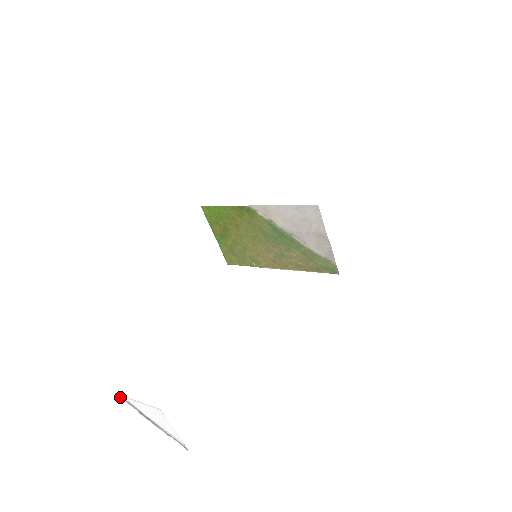
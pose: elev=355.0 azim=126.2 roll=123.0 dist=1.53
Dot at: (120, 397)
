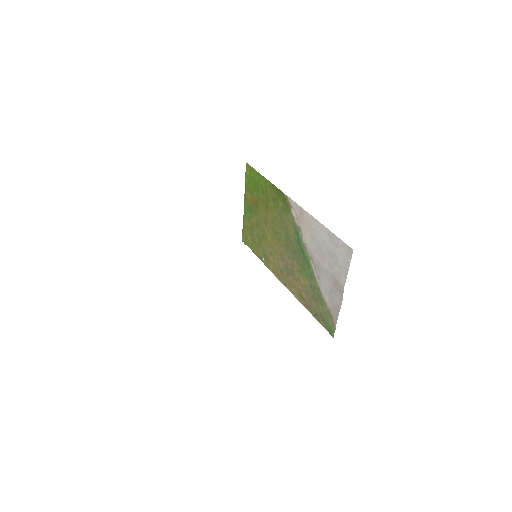
Dot at: out of frame
